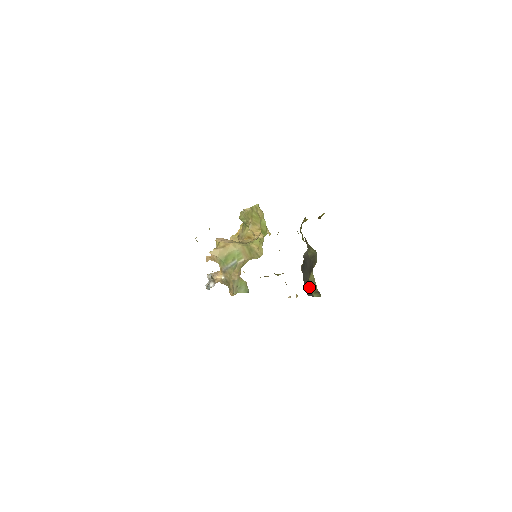
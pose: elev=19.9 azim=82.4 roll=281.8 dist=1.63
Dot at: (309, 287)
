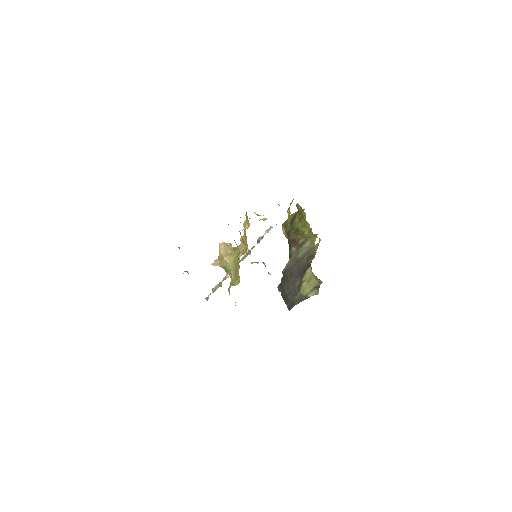
Dot at: (303, 288)
